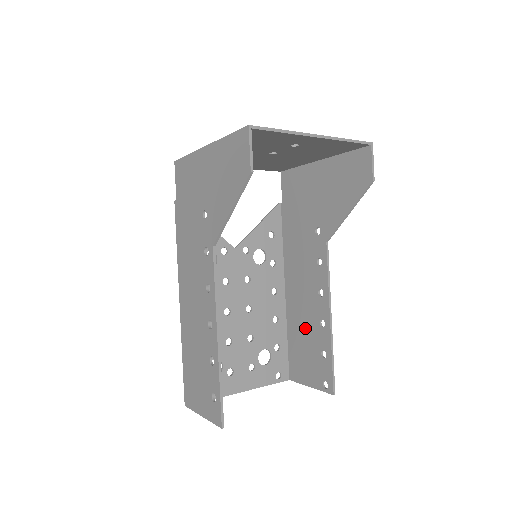
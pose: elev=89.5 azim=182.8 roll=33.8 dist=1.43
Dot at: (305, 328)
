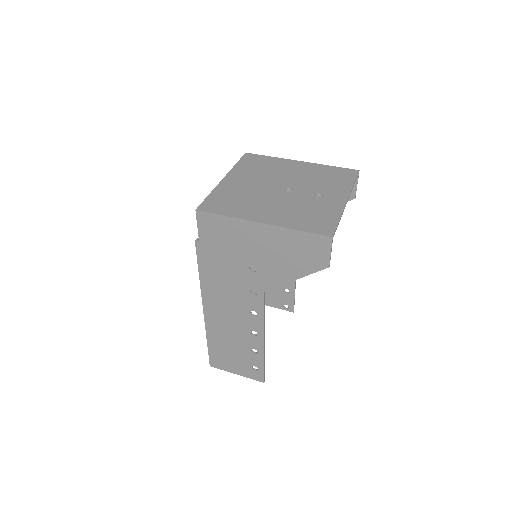
Dot at: occluded
